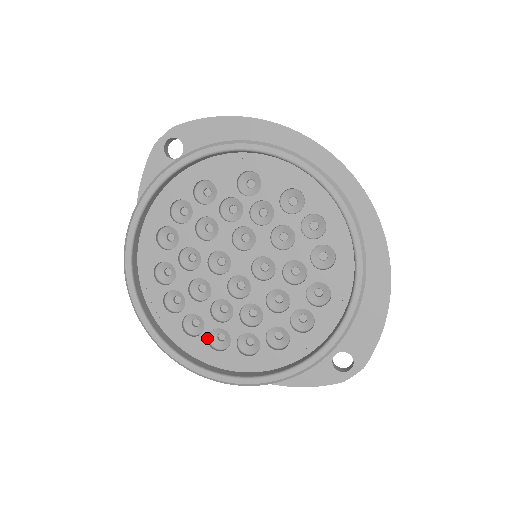
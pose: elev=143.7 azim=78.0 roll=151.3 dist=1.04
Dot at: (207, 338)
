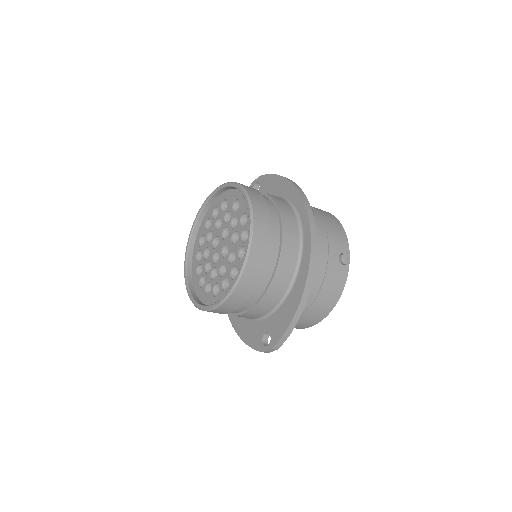
Dot at: (200, 279)
